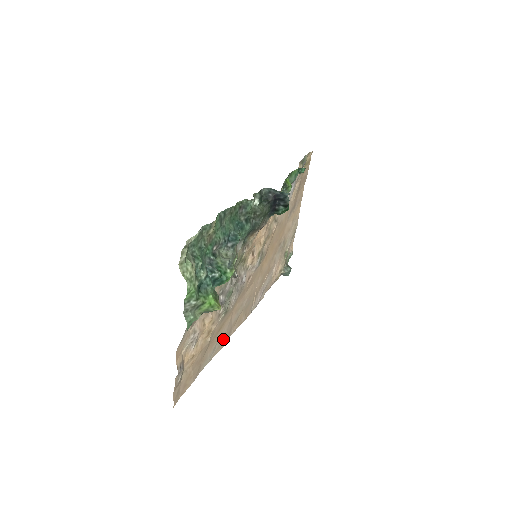
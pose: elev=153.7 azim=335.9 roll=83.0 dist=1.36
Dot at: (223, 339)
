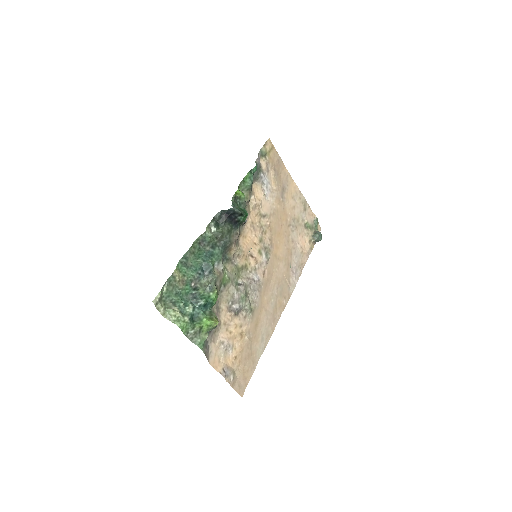
Dot at: (268, 328)
